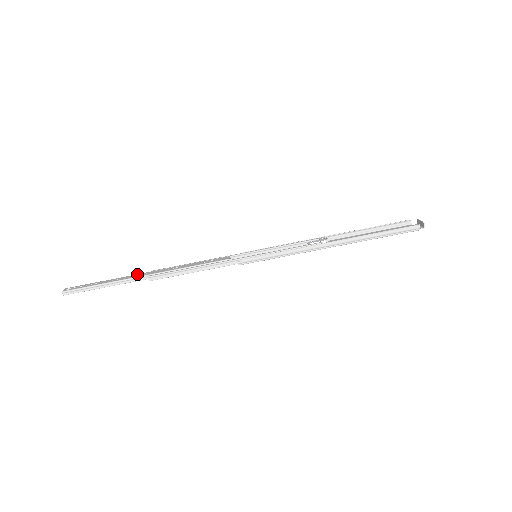
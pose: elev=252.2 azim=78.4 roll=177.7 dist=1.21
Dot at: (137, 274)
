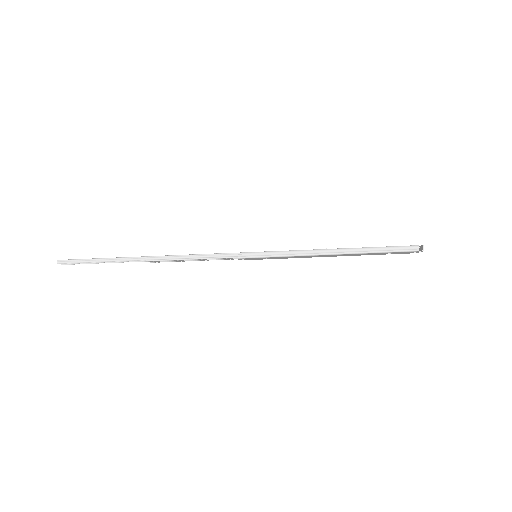
Dot at: occluded
